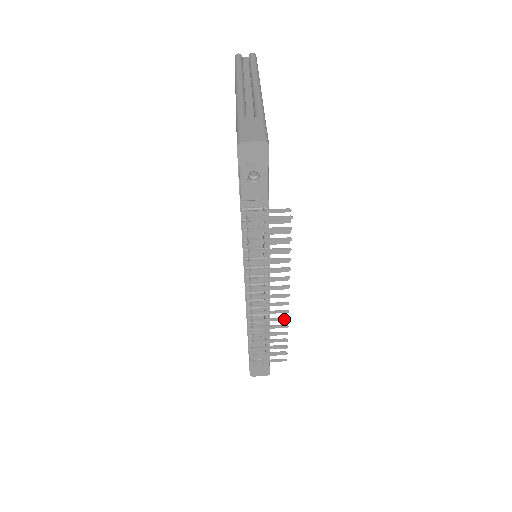
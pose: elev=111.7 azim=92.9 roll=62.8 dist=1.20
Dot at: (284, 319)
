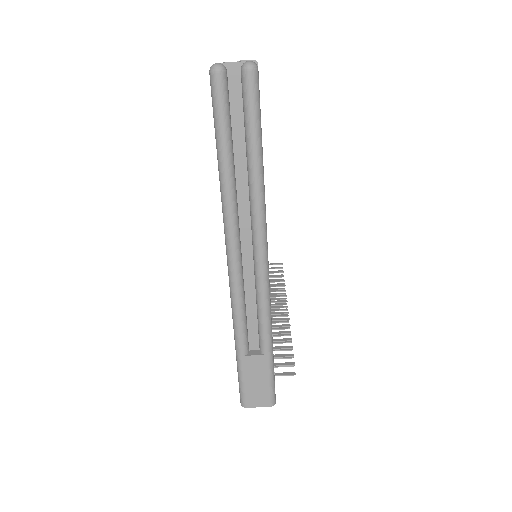
Dot at: (282, 299)
